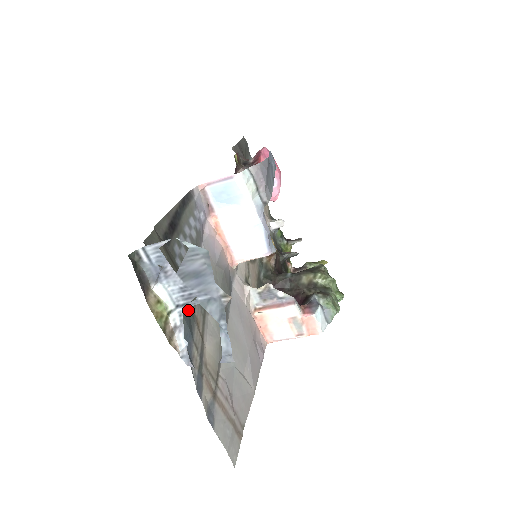
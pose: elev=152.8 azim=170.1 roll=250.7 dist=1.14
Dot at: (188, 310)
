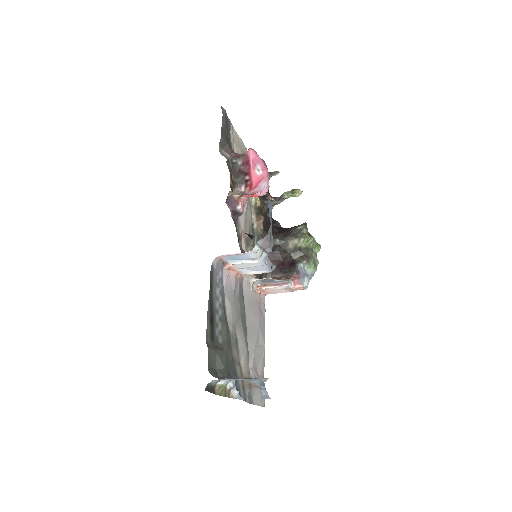
Dot at: (232, 365)
